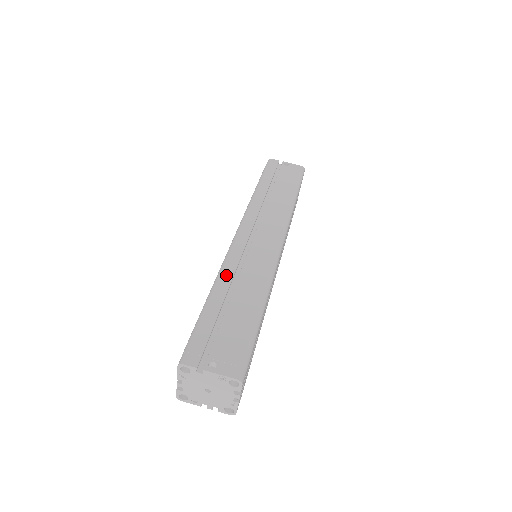
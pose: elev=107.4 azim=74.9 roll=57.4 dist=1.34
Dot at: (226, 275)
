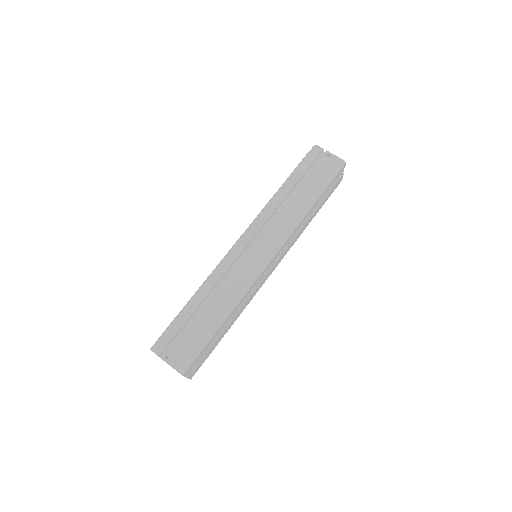
Dot at: (210, 283)
